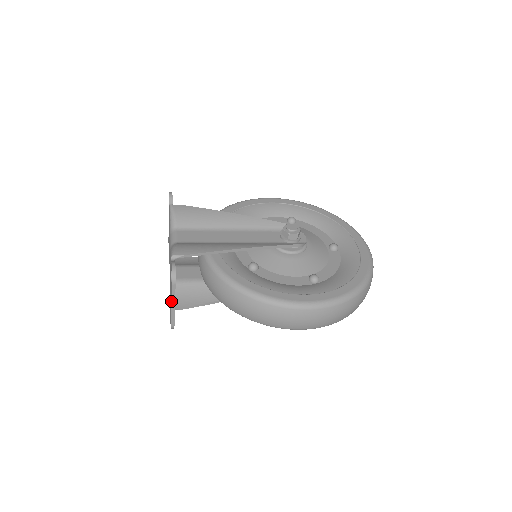
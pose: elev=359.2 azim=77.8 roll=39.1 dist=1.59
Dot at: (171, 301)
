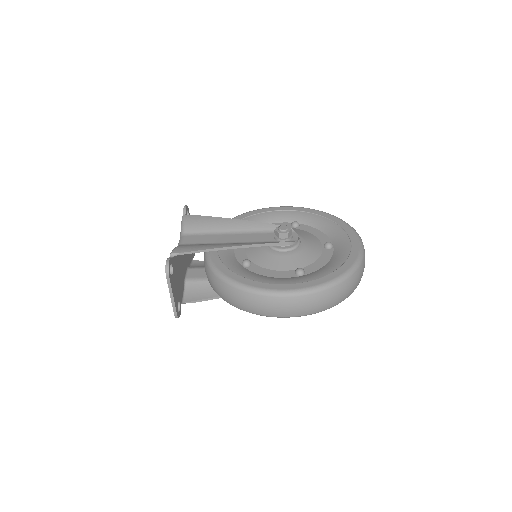
Dot at: (169, 291)
